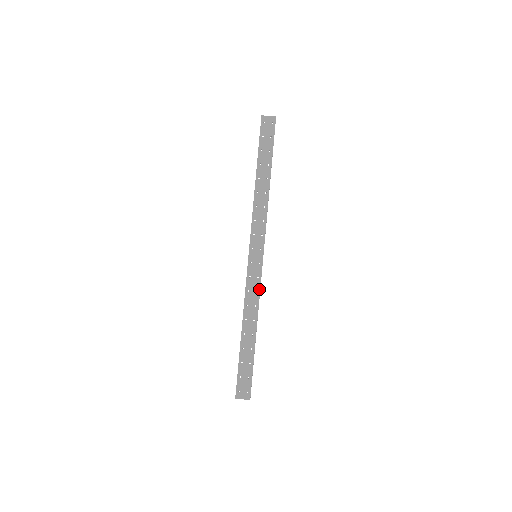
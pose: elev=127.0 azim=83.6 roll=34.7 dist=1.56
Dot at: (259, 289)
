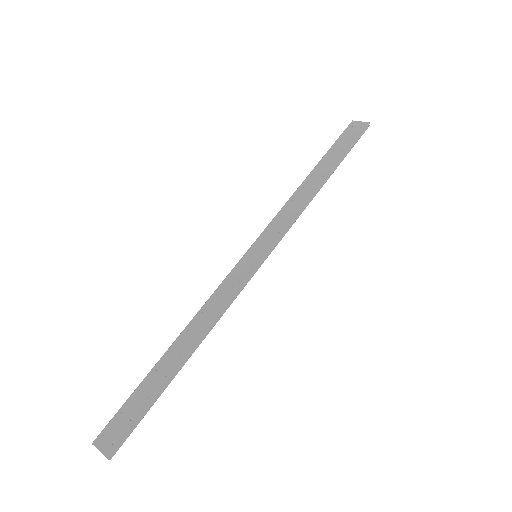
Dot at: (232, 296)
